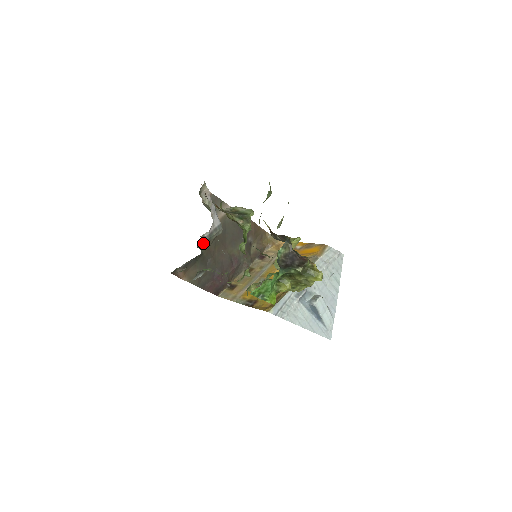
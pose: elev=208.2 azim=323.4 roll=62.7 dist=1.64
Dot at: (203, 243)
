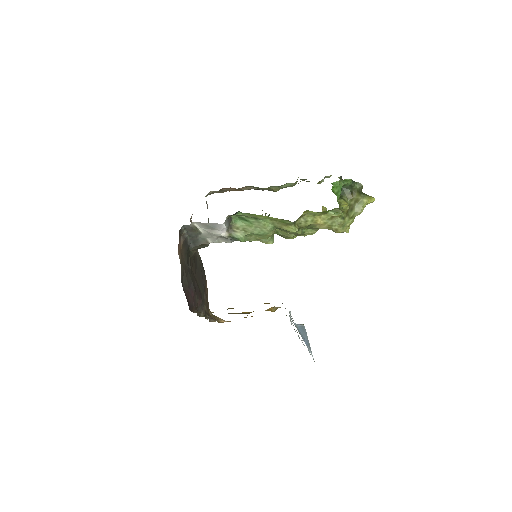
Dot at: occluded
